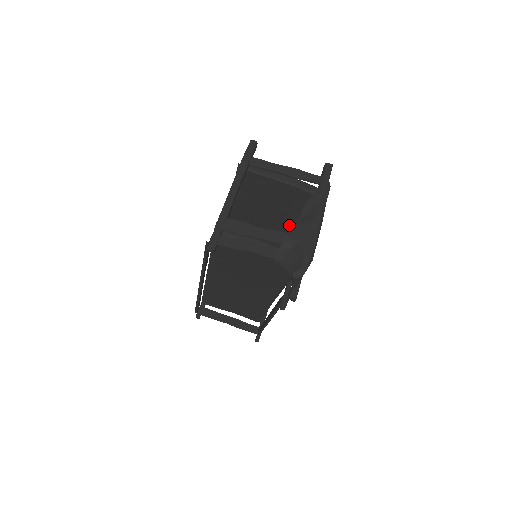
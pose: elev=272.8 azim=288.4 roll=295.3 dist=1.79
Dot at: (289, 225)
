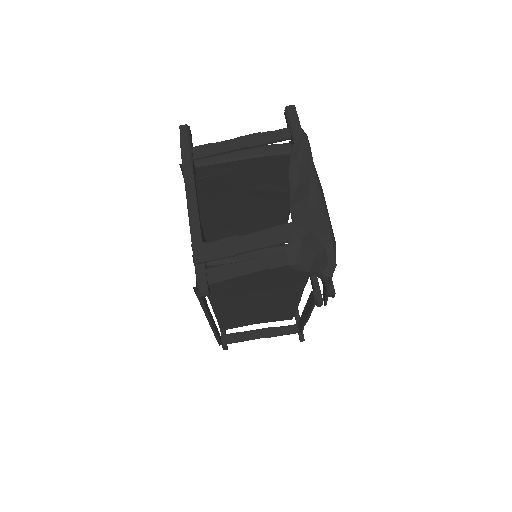
Dot at: (275, 201)
